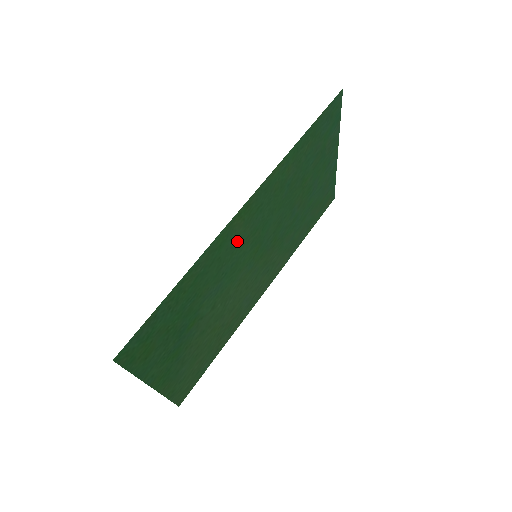
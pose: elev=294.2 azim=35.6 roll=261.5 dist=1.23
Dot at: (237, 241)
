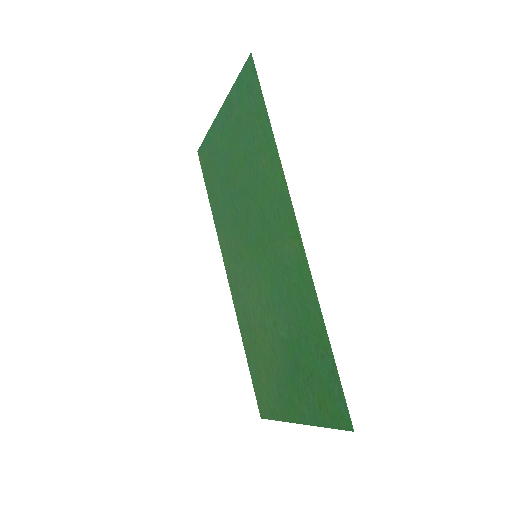
Dot at: (284, 258)
